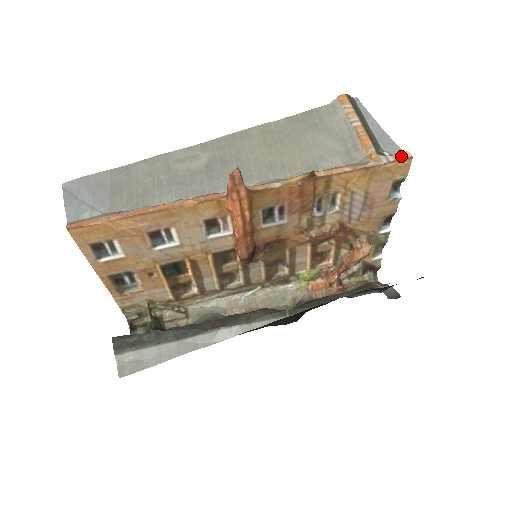
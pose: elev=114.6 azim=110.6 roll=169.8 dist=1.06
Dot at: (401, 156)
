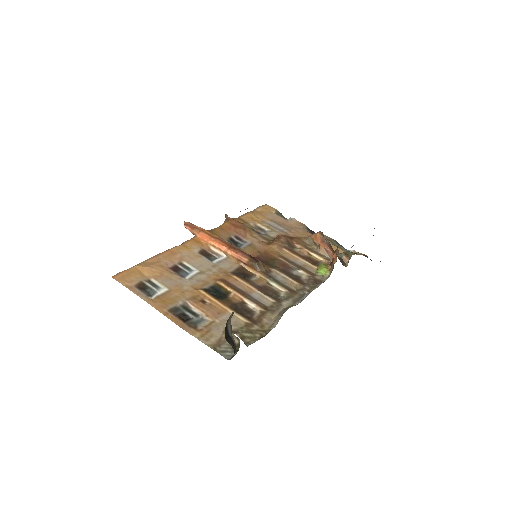
Dot at: occluded
